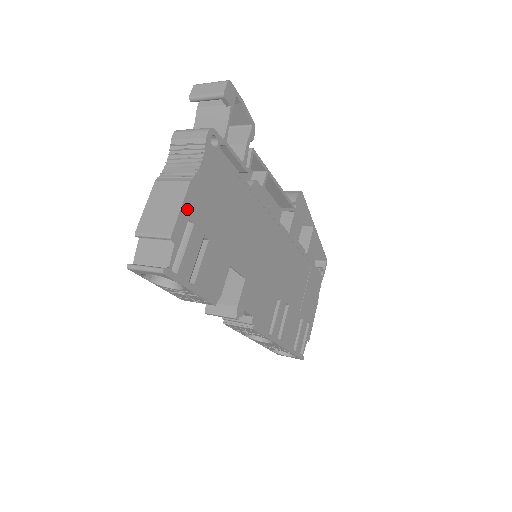
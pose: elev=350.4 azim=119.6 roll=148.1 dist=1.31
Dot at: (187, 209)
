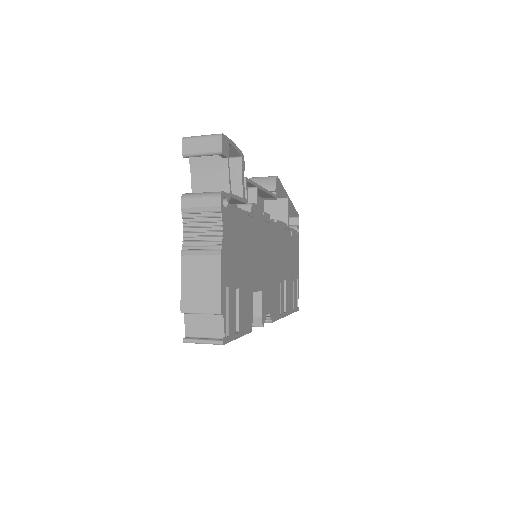
Dot at: (223, 280)
